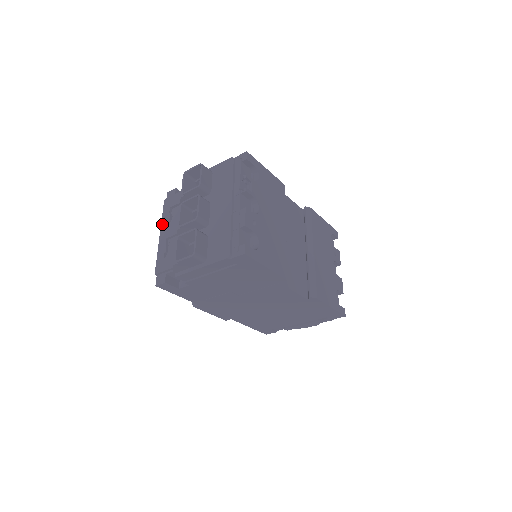
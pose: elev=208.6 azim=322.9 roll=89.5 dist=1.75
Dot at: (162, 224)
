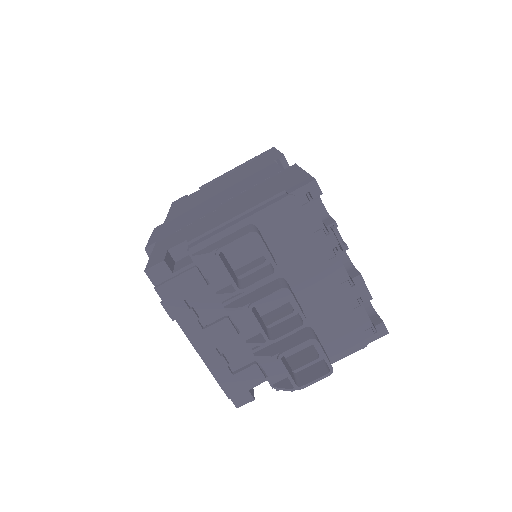
Dot at: (186, 330)
